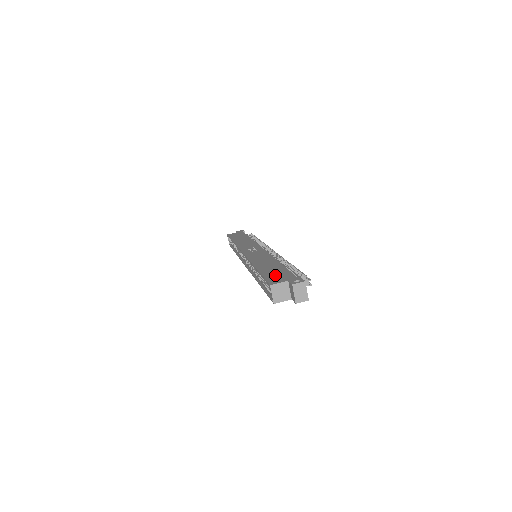
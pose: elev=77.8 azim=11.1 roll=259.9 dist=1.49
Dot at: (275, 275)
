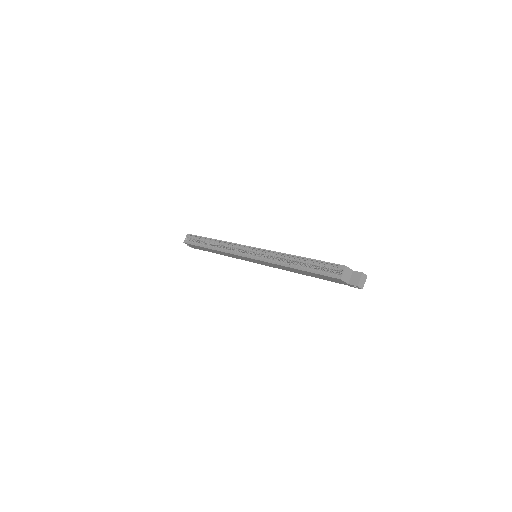
Dot at: occluded
